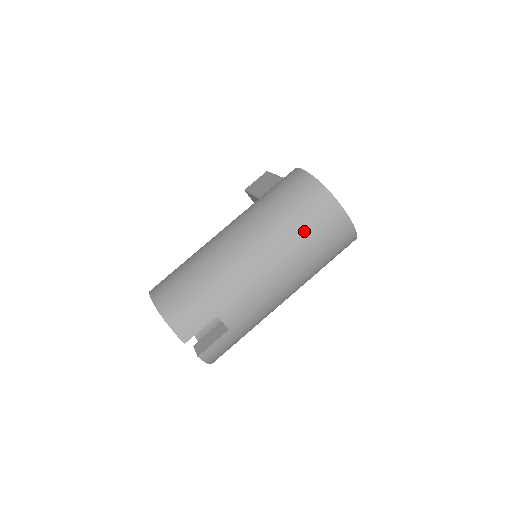
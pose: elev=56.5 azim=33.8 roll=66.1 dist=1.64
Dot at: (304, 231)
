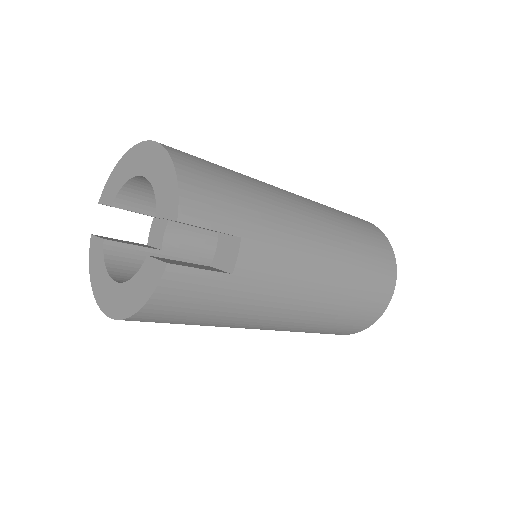
Dot at: (364, 257)
